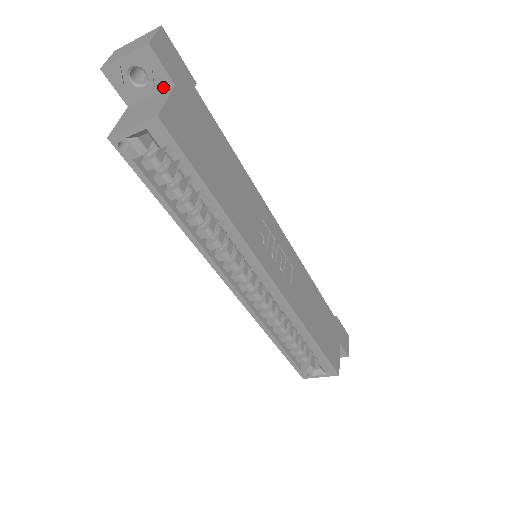
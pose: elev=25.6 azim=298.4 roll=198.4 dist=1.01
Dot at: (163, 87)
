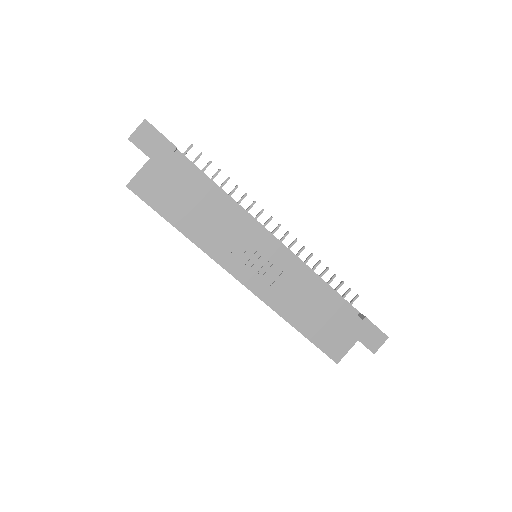
Dot at: occluded
